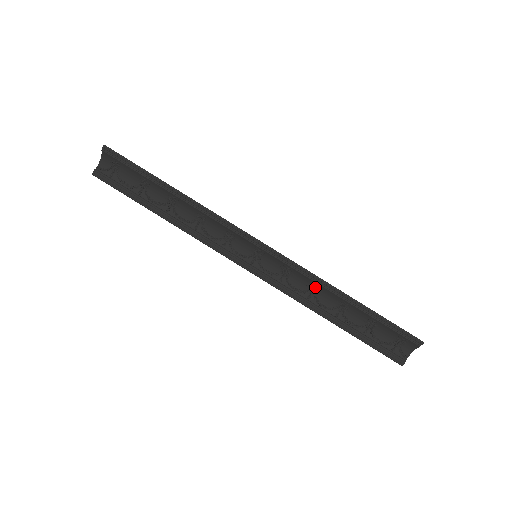
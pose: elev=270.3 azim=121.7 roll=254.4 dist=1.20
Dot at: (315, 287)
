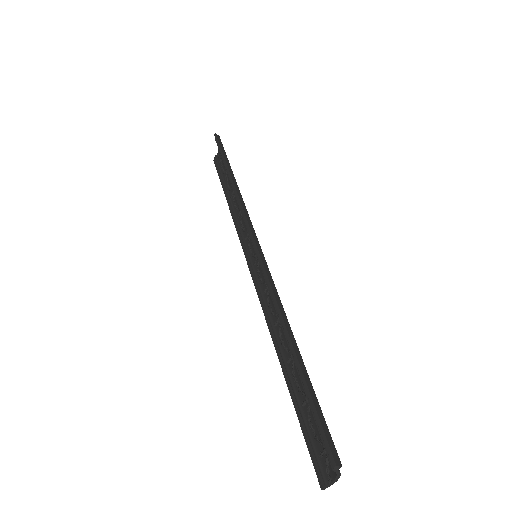
Dot at: occluded
